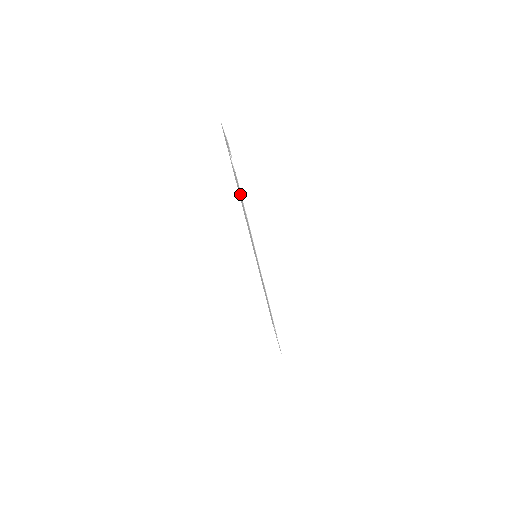
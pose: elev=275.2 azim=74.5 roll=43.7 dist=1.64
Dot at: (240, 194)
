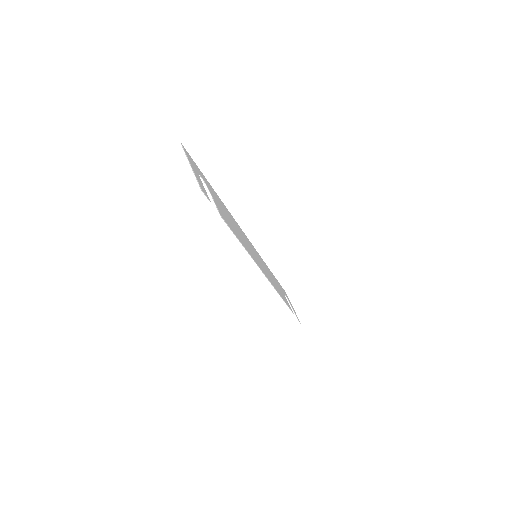
Dot at: (227, 221)
